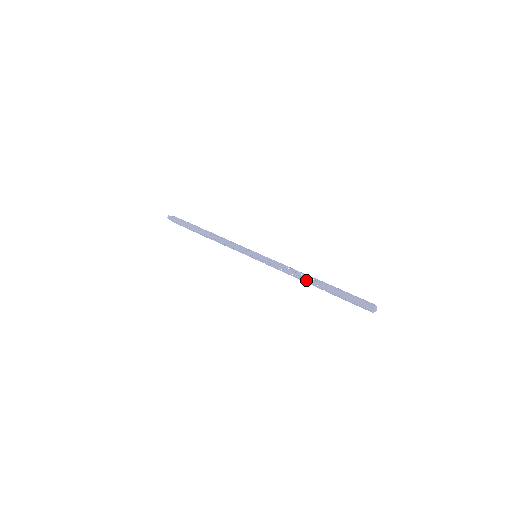
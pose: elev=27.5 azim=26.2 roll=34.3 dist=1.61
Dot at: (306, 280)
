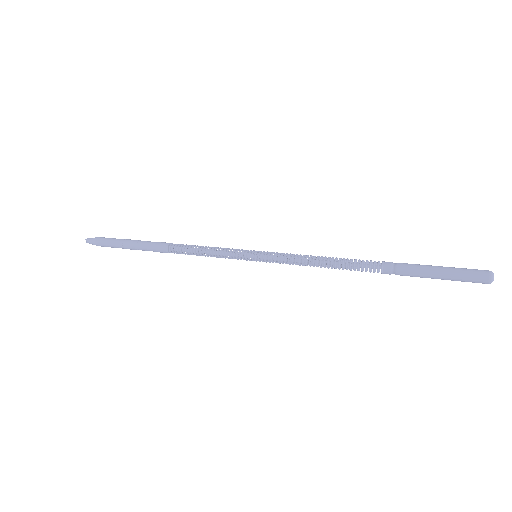
Dot at: (357, 270)
